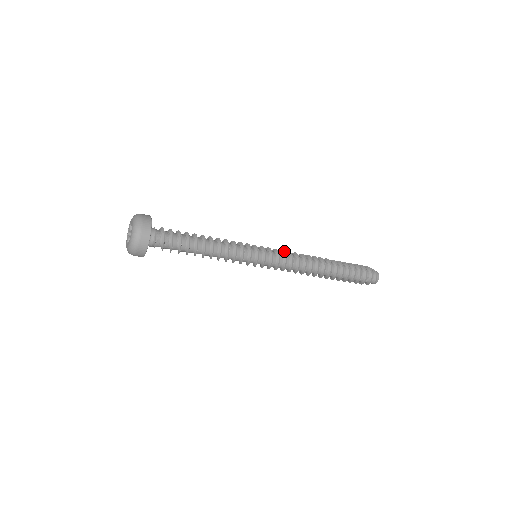
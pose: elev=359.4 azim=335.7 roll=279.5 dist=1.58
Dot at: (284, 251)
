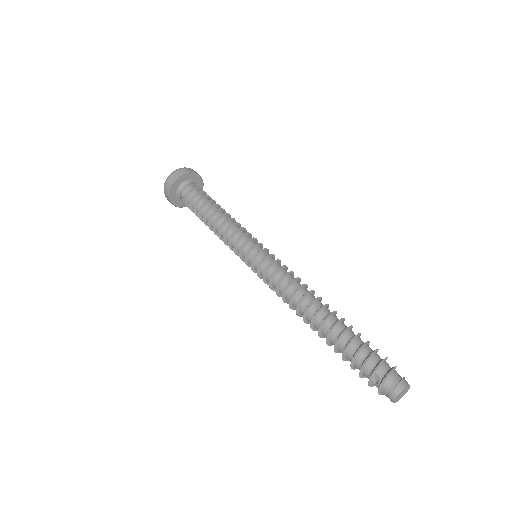
Dot at: (283, 265)
